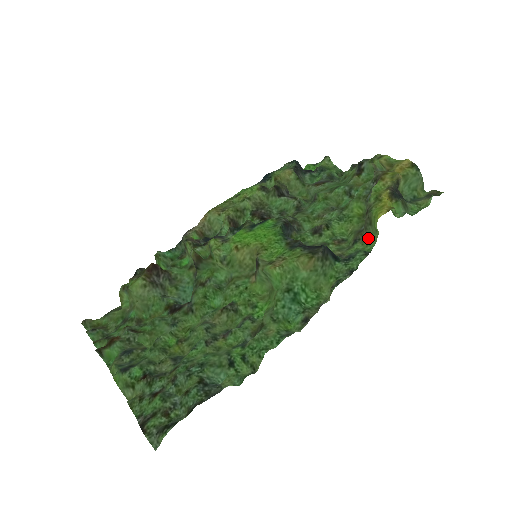
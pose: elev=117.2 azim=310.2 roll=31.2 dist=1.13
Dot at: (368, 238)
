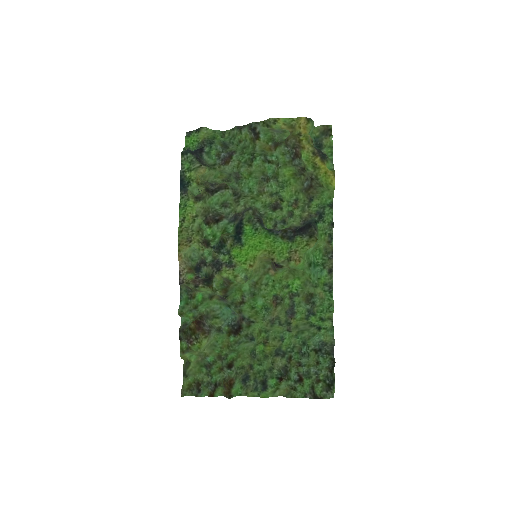
Dot at: (319, 193)
